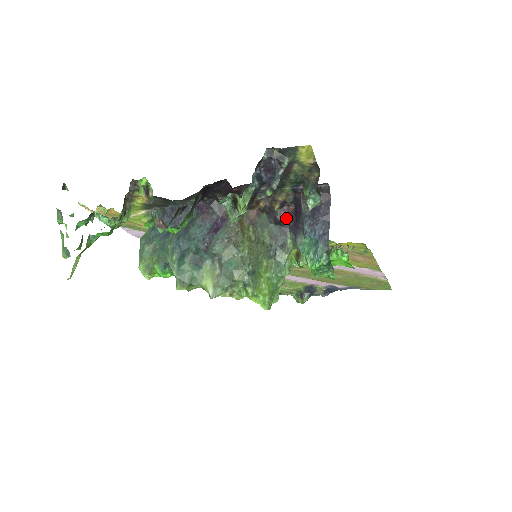
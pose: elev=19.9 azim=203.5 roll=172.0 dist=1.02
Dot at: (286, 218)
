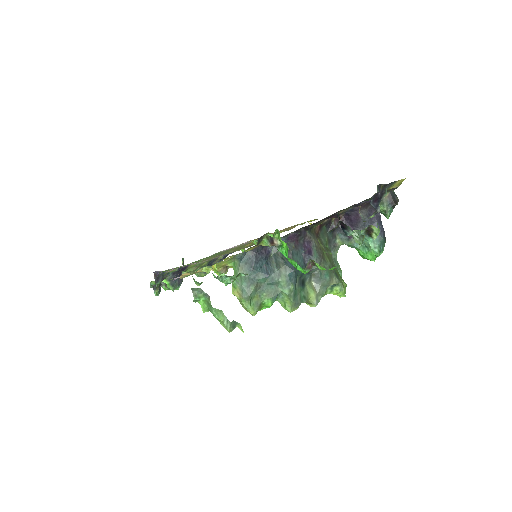
Dot at: (338, 225)
